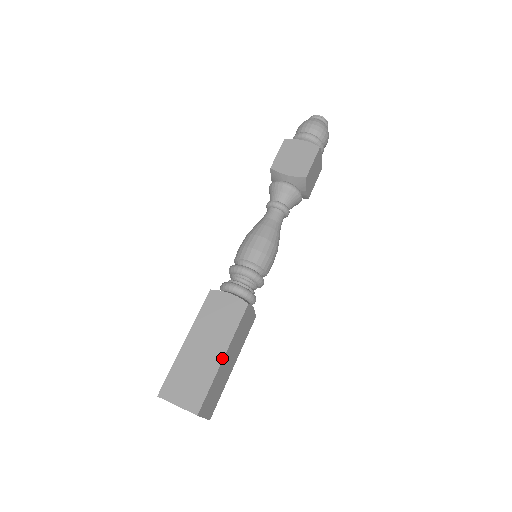
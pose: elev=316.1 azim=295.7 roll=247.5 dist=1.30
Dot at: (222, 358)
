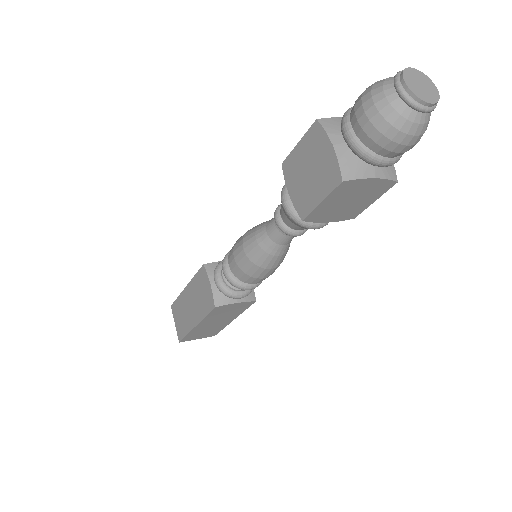
Dot at: (194, 326)
